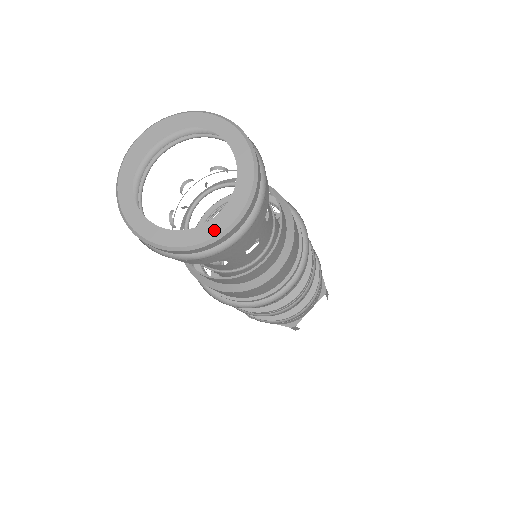
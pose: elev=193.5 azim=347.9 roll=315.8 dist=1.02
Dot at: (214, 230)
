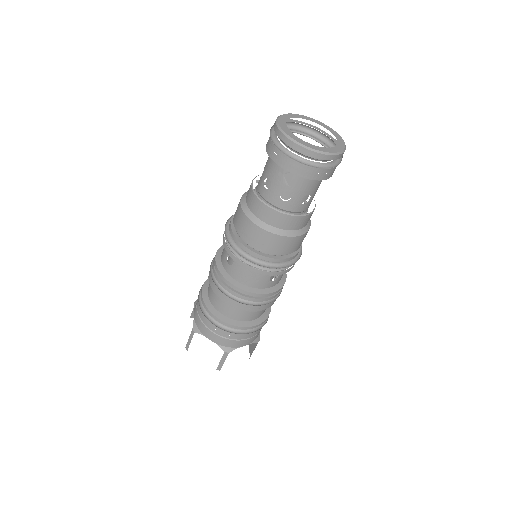
Dot at: (325, 150)
